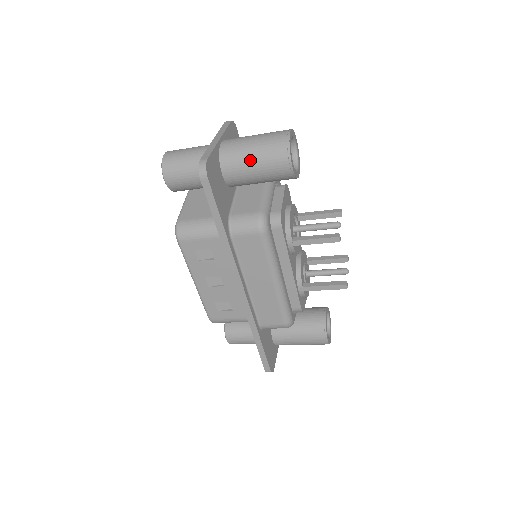
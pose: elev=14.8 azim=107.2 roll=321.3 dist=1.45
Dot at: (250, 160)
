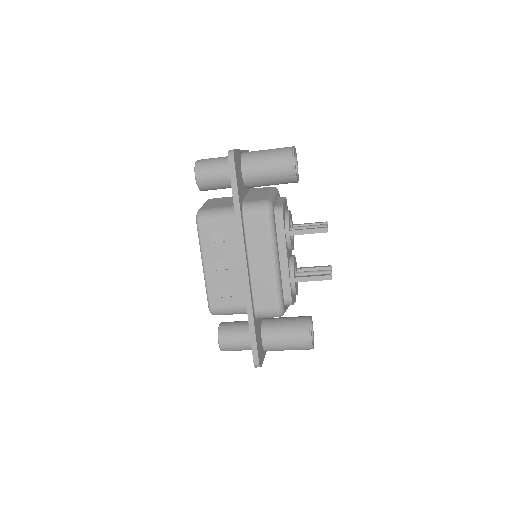
Dot at: (264, 161)
